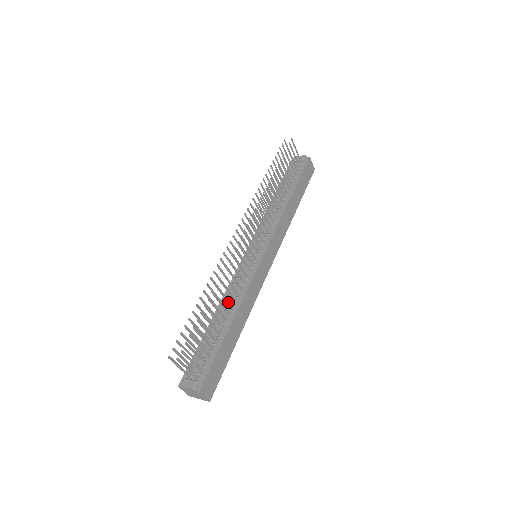
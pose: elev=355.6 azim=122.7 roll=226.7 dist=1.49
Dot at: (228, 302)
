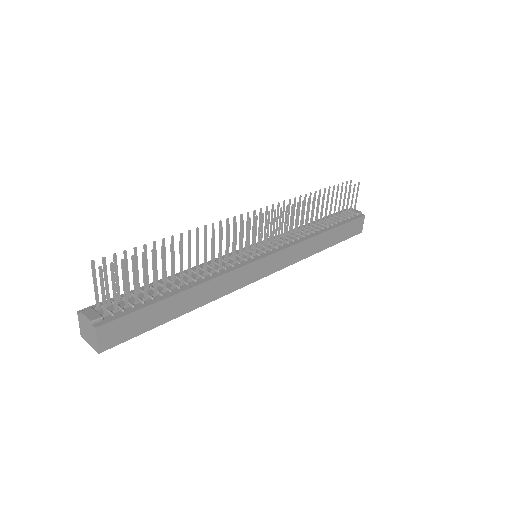
Dot at: (198, 268)
